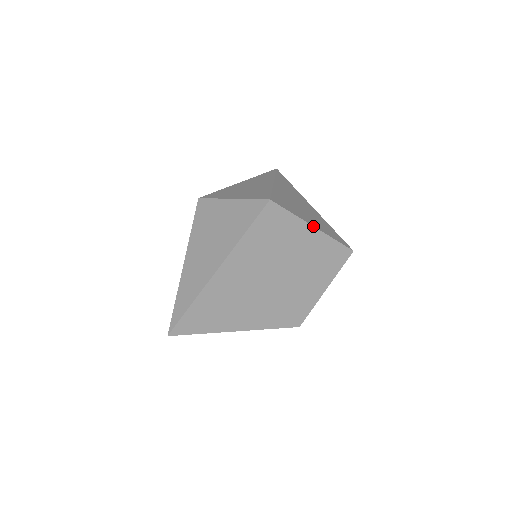
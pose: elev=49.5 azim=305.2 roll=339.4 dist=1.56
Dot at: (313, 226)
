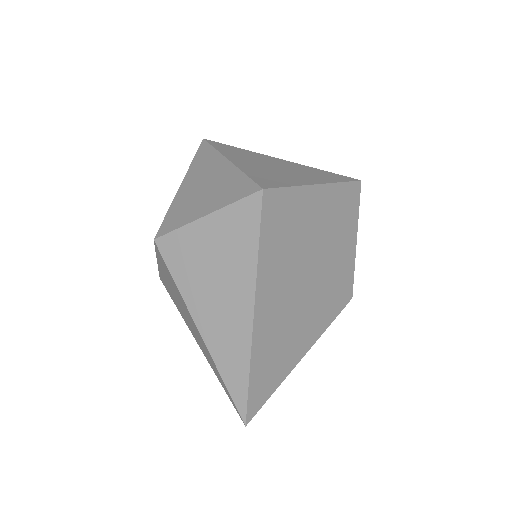
Dot at: (316, 184)
